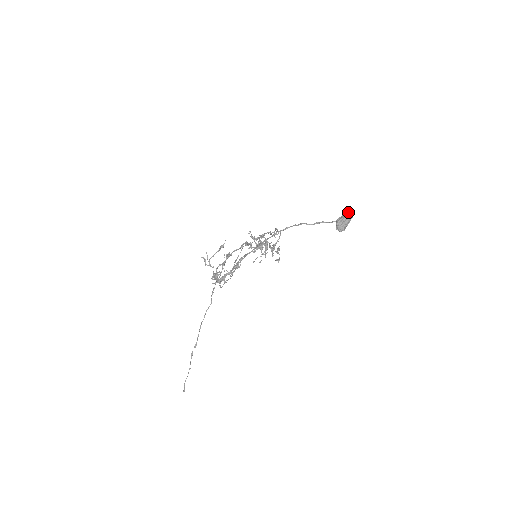
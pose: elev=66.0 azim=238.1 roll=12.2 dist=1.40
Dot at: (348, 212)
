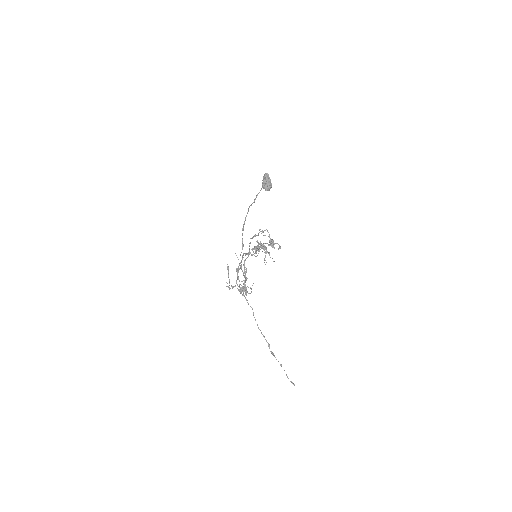
Dot at: occluded
